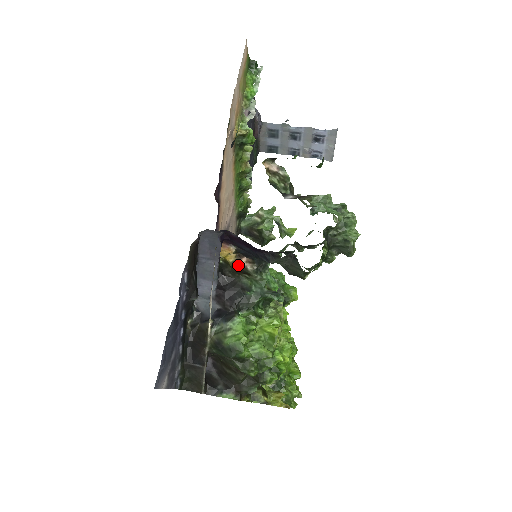
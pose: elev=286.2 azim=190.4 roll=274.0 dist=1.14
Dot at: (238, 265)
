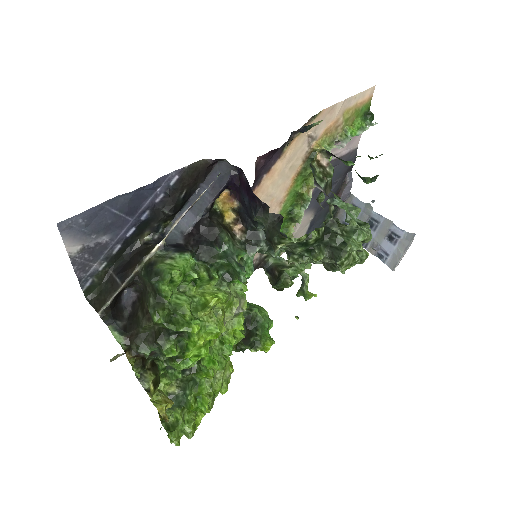
Dot at: (230, 228)
